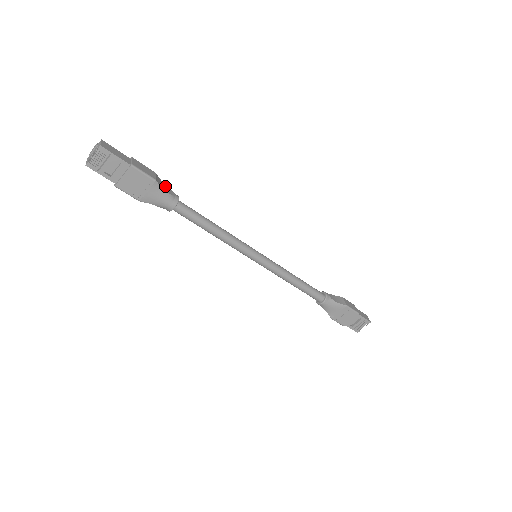
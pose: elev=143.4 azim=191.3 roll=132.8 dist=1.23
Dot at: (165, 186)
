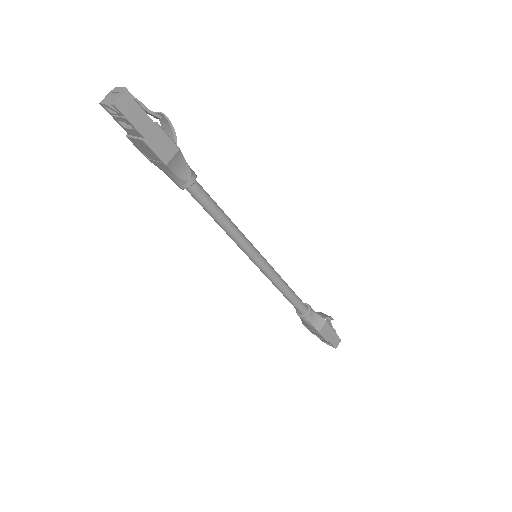
Dot at: (184, 165)
